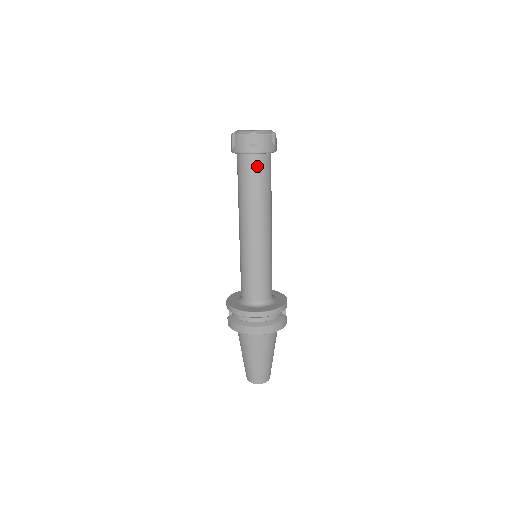
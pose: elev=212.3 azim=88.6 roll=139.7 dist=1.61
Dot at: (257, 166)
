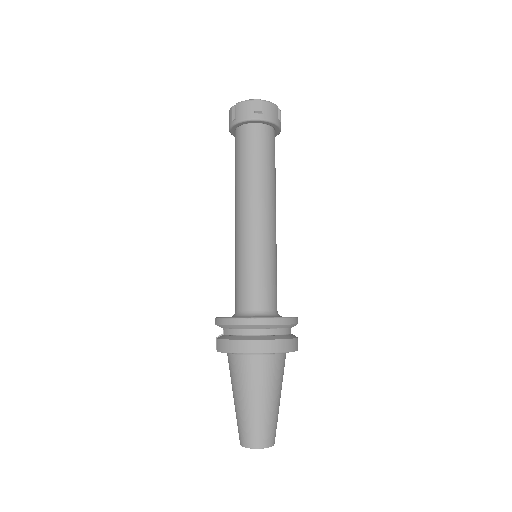
Dot at: (261, 137)
